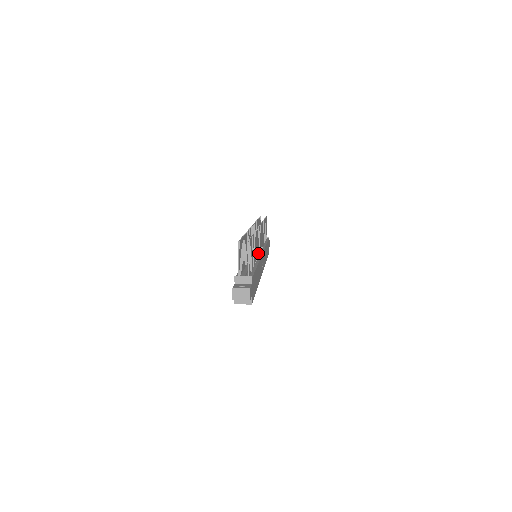
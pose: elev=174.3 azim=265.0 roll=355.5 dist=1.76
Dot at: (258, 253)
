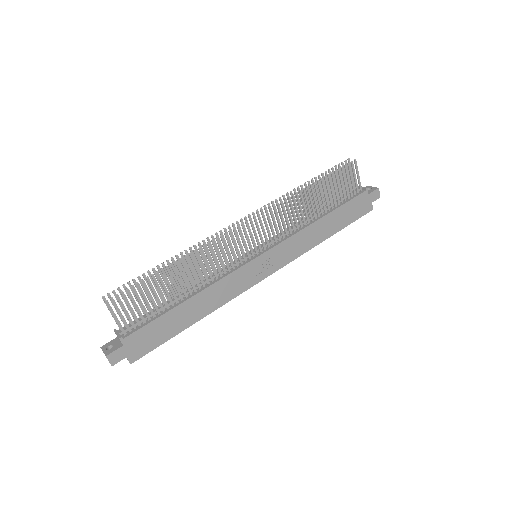
Dot at: (236, 262)
